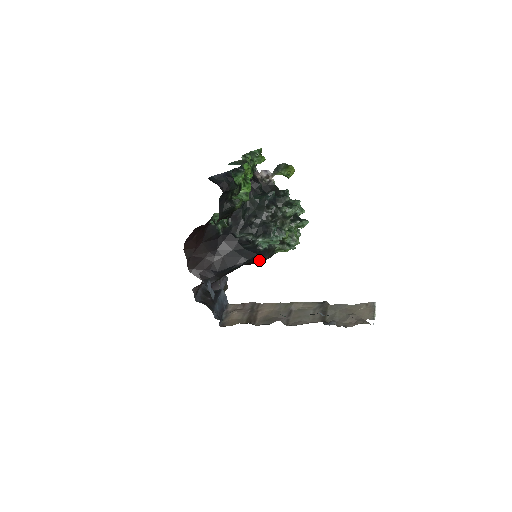
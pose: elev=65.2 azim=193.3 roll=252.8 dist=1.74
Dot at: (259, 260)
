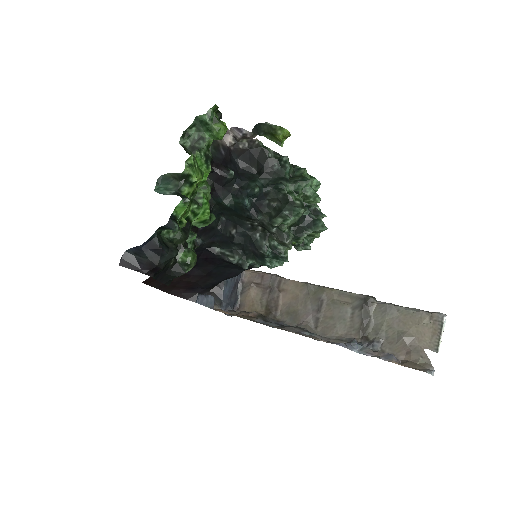
Dot at: (260, 266)
